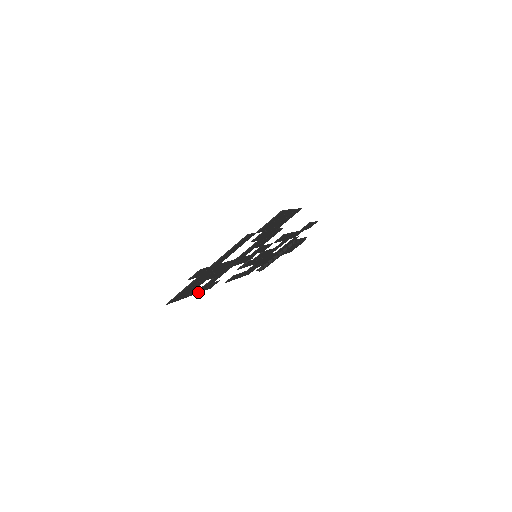
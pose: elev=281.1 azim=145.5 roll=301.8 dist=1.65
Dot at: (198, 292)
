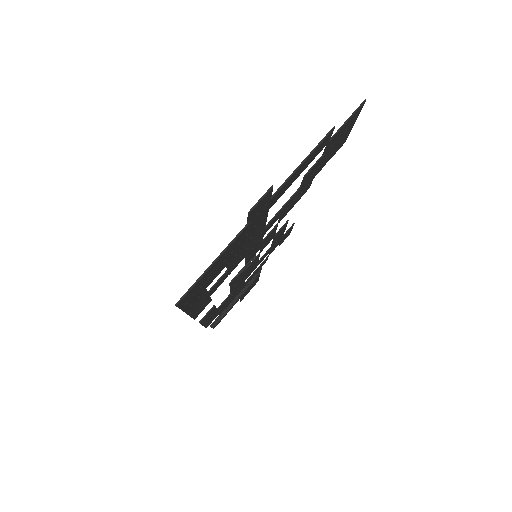
Dot at: (192, 312)
